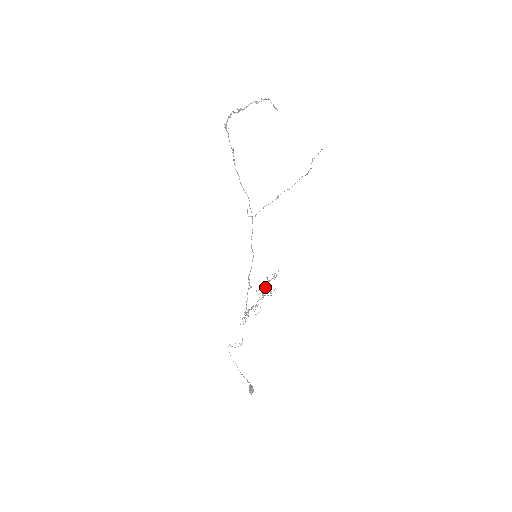
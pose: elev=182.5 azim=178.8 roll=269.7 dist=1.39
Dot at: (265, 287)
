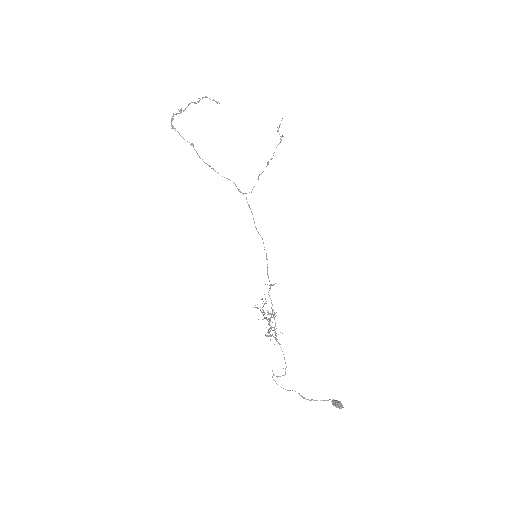
Dot at: (263, 314)
